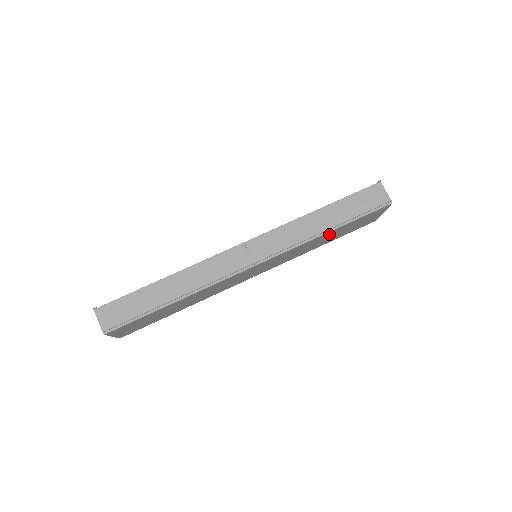
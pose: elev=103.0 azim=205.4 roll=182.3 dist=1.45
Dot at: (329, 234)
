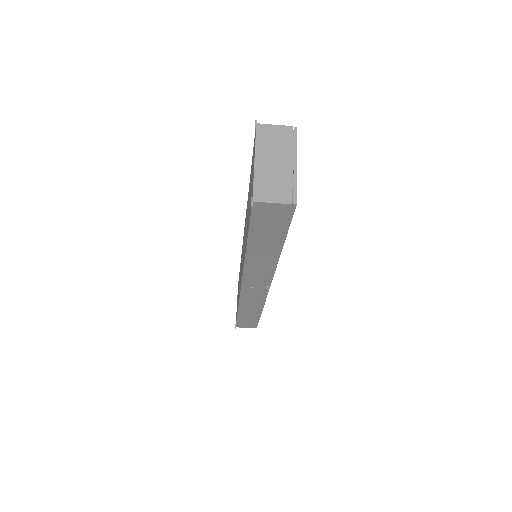
Dot at: occluded
